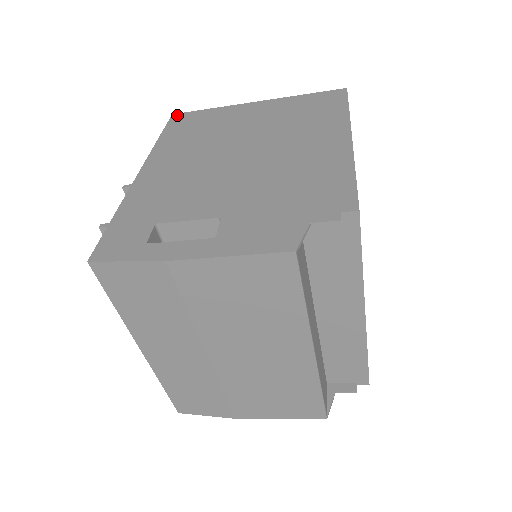
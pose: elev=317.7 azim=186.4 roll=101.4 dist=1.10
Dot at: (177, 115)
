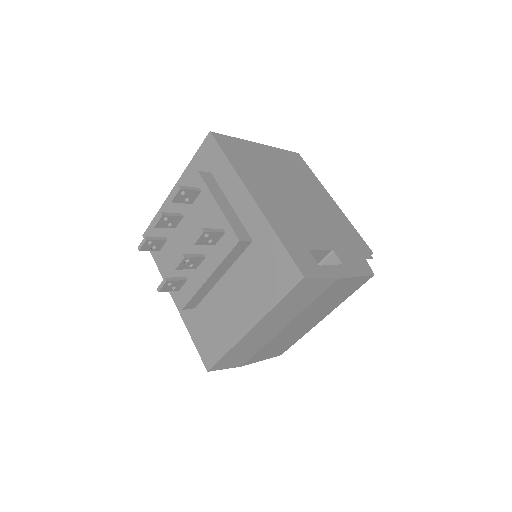
Dot at: (216, 135)
